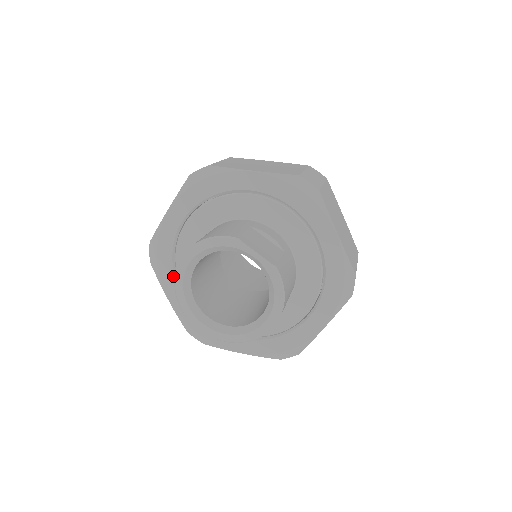
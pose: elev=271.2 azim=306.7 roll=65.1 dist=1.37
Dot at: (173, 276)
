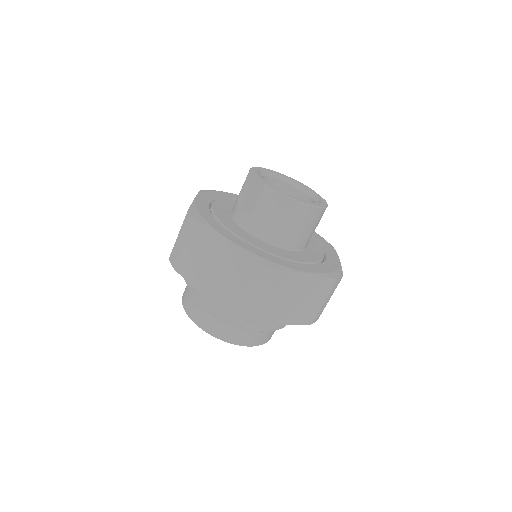
Dot at: (213, 199)
